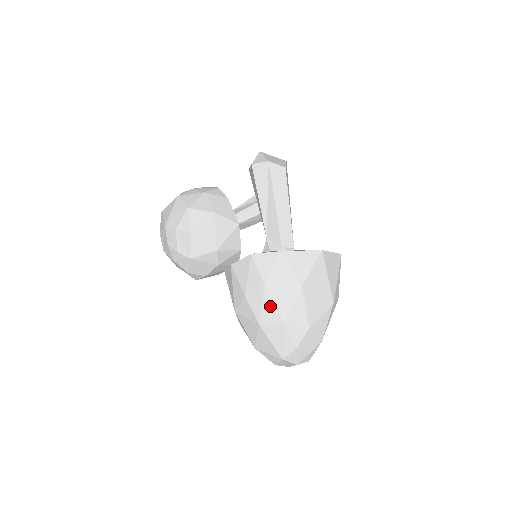
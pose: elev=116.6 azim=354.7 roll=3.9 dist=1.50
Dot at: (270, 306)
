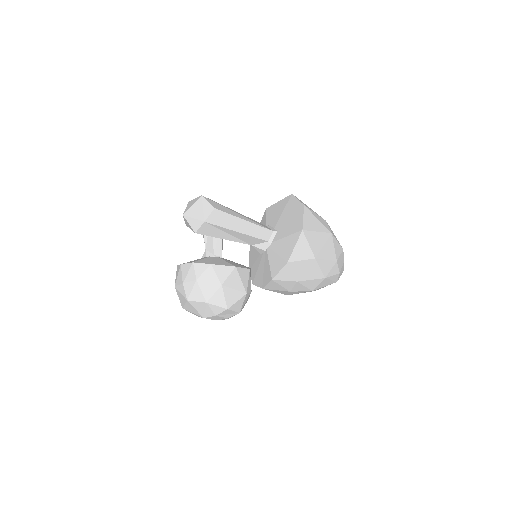
Dot at: (310, 282)
